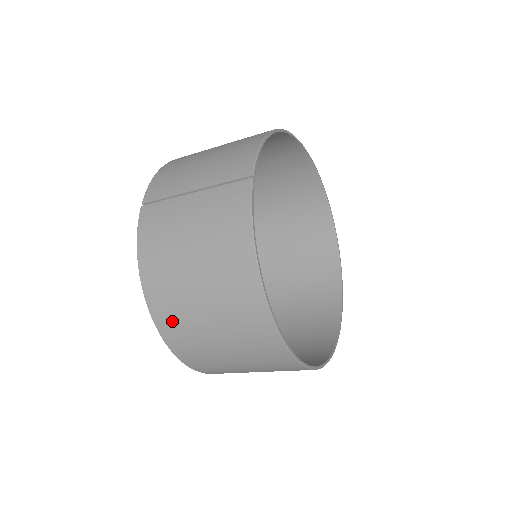
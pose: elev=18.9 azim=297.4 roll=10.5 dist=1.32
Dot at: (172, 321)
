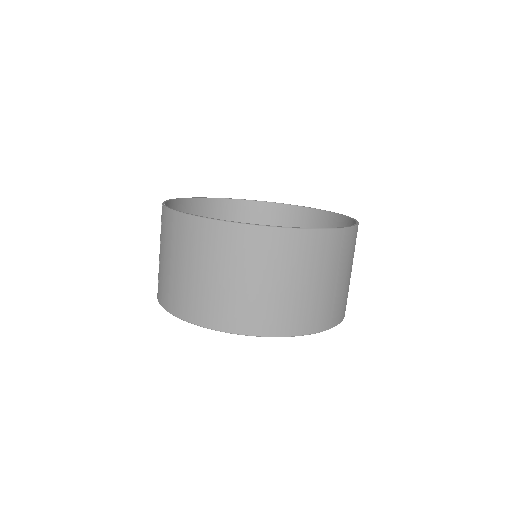
Dot at: (214, 311)
